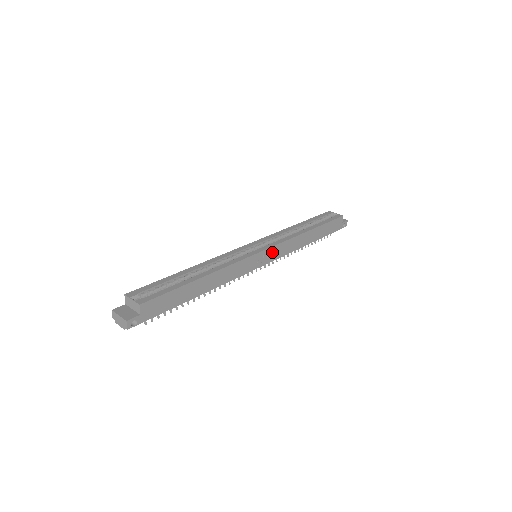
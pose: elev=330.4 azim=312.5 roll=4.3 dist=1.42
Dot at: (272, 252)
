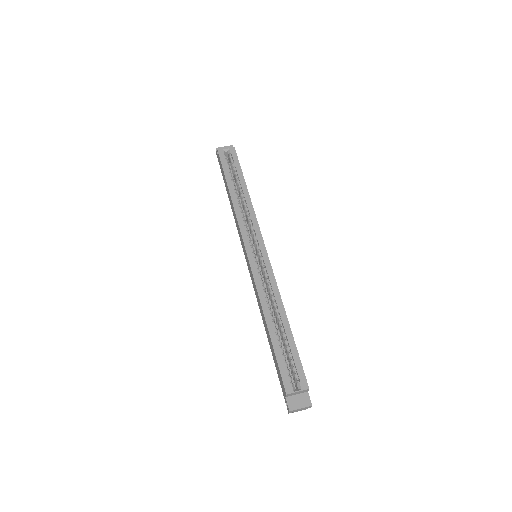
Dot at: occluded
